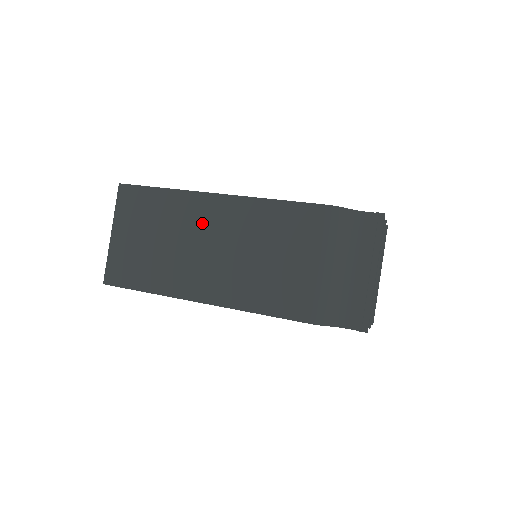
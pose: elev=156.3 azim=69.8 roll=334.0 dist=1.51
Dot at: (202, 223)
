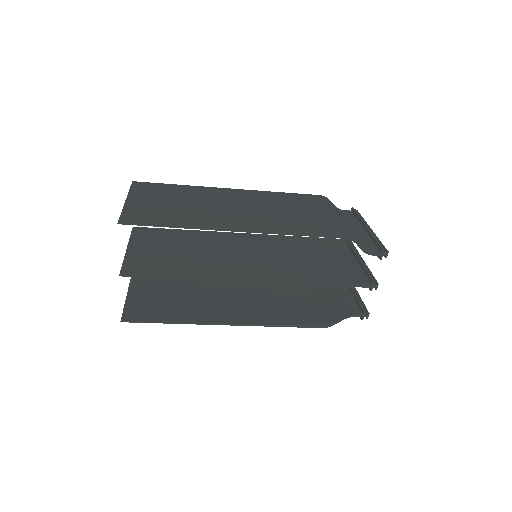
Dot at: (224, 198)
